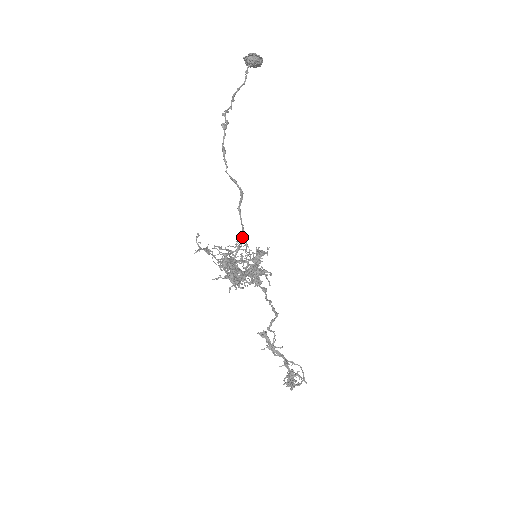
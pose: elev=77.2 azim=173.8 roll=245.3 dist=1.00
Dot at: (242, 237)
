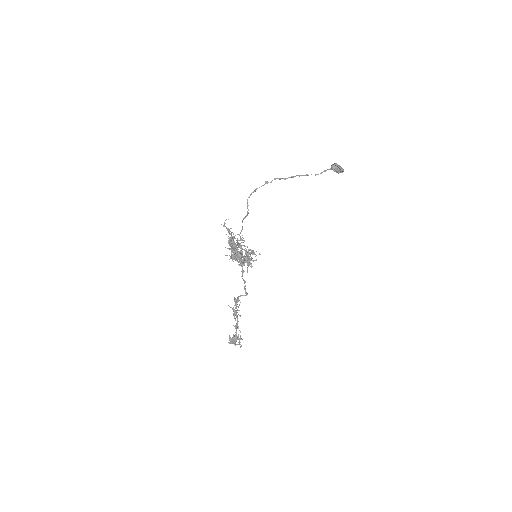
Dot at: (240, 233)
